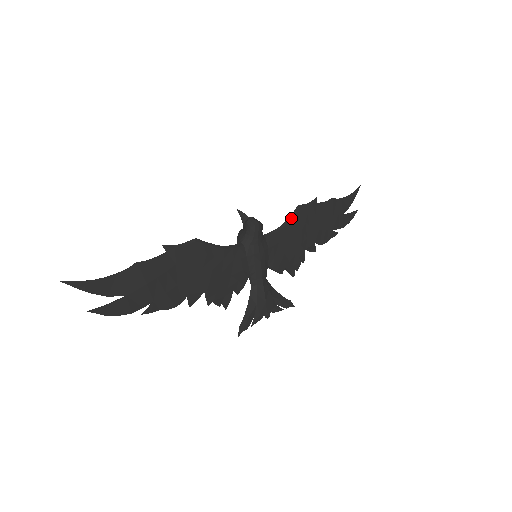
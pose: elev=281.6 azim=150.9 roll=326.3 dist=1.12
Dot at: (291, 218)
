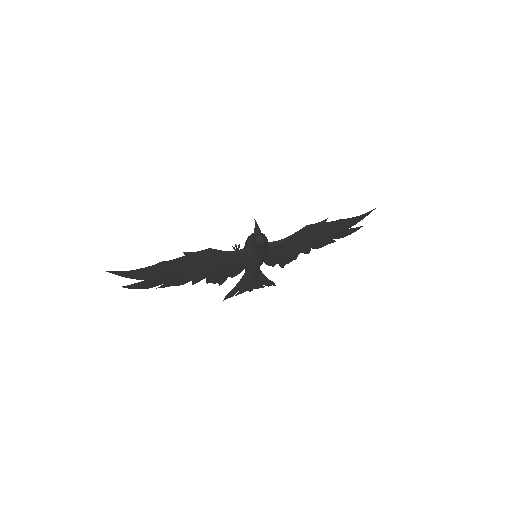
Dot at: (296, 234)
